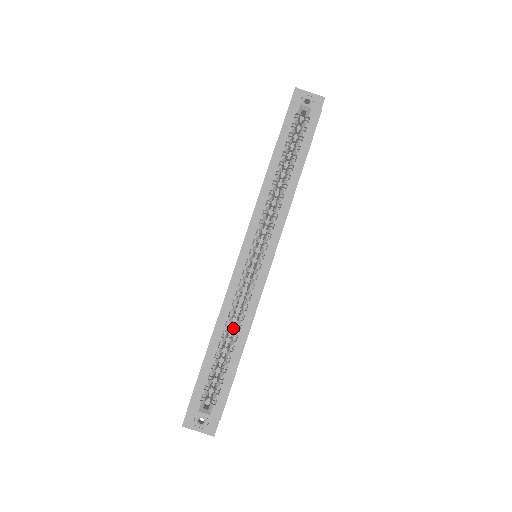
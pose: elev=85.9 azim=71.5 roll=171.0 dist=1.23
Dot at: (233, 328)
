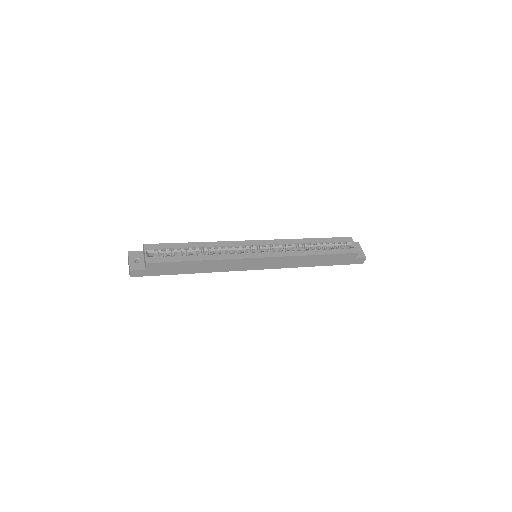
Dot at: occluded
